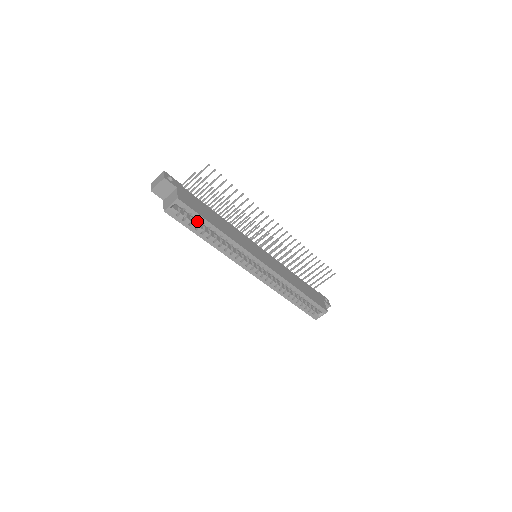
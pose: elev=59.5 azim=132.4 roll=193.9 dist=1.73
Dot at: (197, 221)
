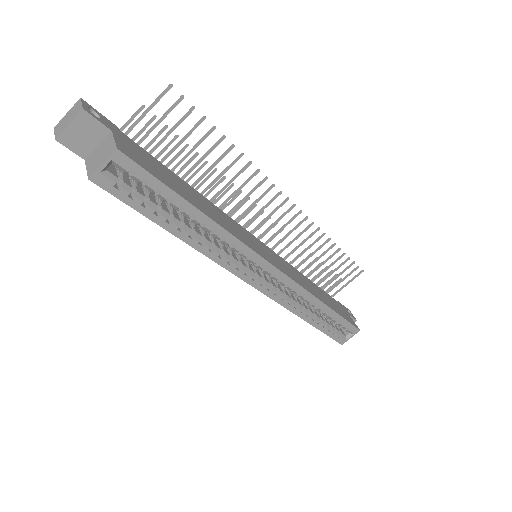
Dot at: (157, 198)
